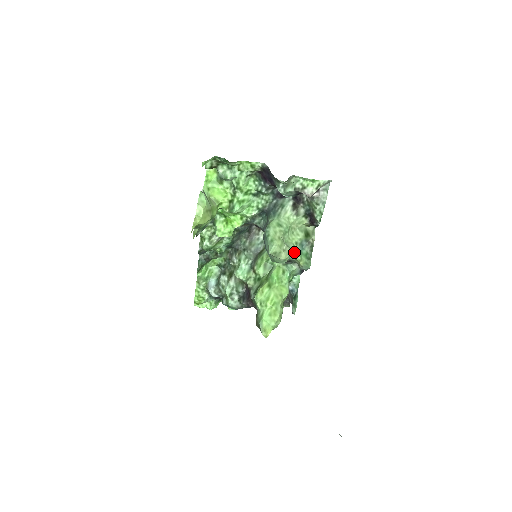
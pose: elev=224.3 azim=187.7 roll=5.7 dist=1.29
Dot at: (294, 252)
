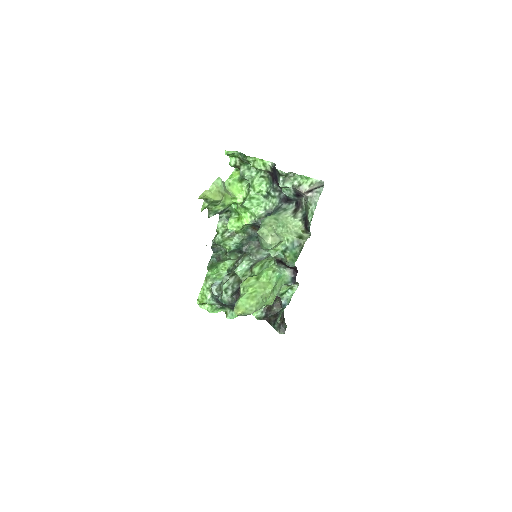
Dot at: (284, 248)
